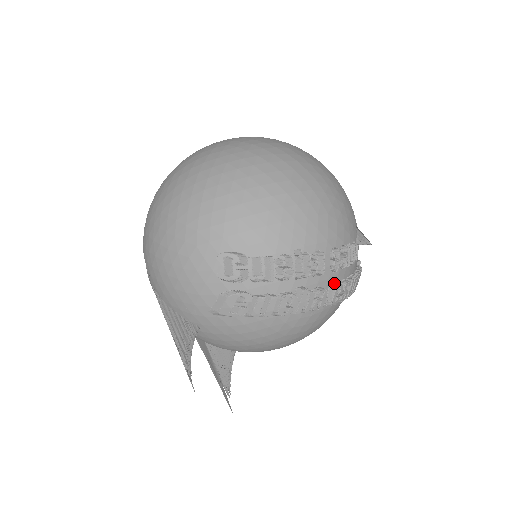
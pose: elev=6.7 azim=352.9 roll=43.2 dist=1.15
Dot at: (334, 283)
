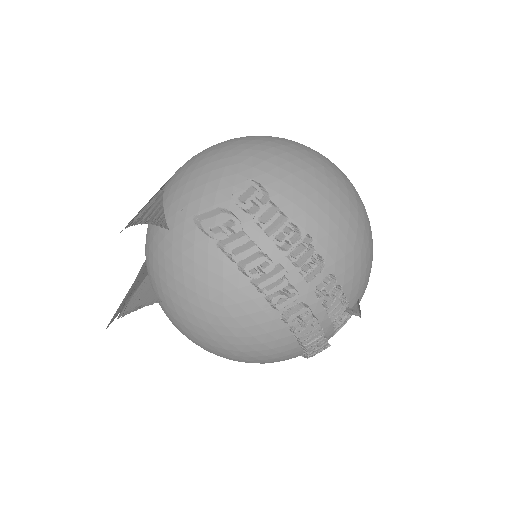
Dot at: (307, 304)
